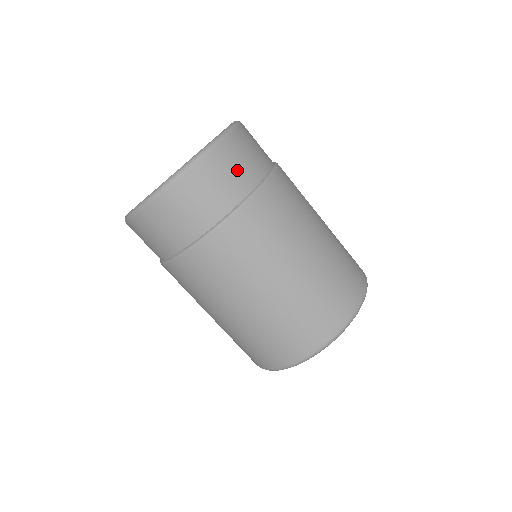
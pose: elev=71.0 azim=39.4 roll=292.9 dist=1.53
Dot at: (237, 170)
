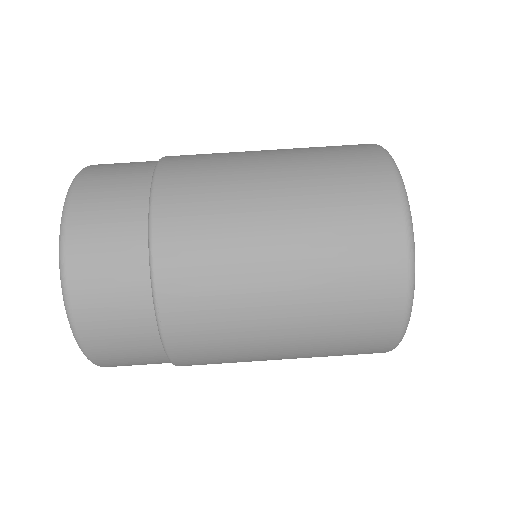
Dot at: (111, 216)
